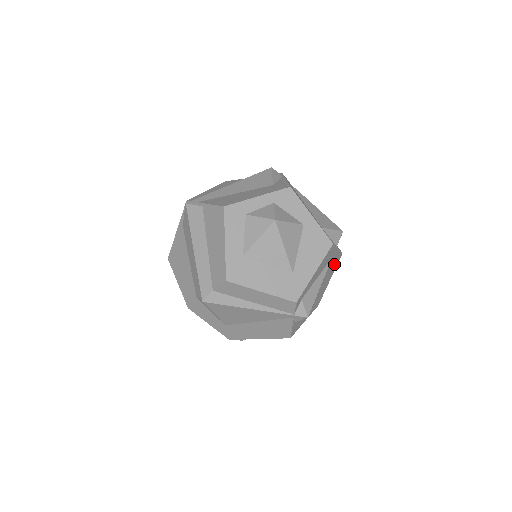
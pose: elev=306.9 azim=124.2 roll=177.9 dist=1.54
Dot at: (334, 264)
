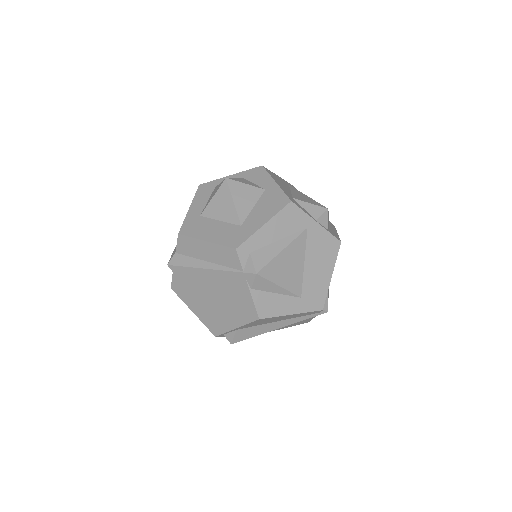
Dot at: (325, 249)
